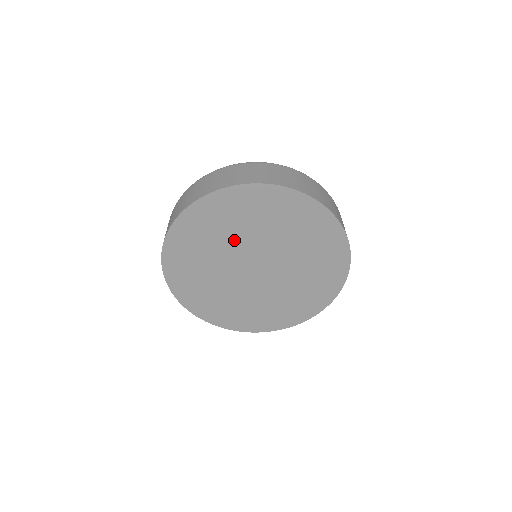
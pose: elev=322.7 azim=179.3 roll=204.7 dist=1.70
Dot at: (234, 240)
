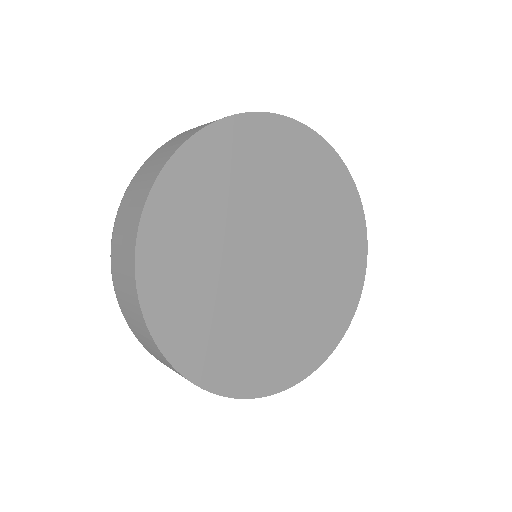
Dot at: (245, 207)
